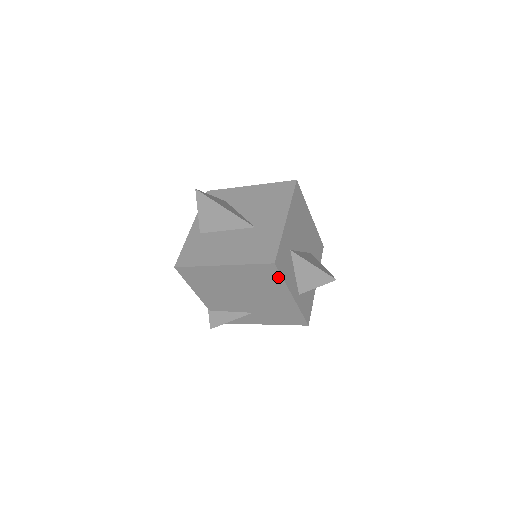
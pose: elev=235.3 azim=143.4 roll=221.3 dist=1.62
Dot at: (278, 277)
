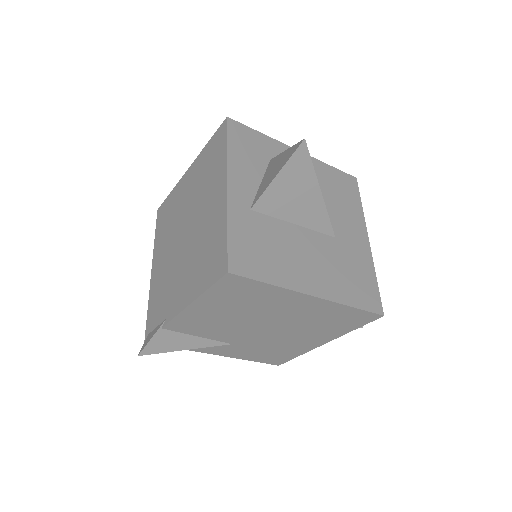
Dot at: (355, 326)
